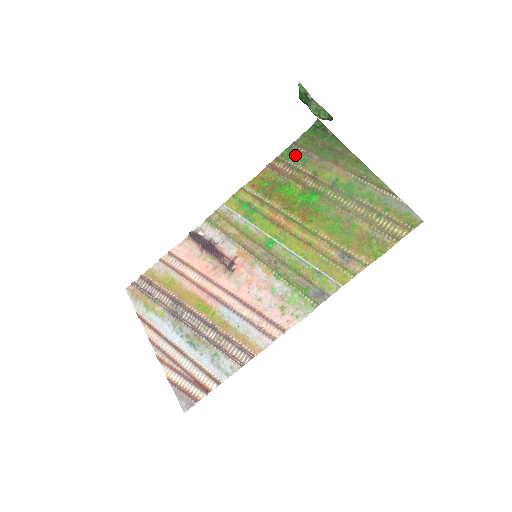
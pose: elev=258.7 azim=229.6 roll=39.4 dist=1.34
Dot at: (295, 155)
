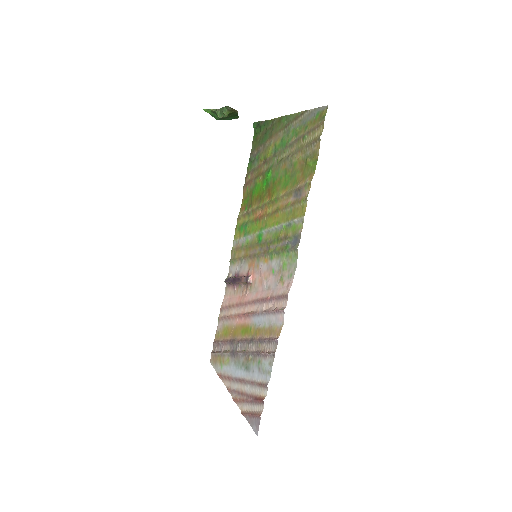
Dot at: (253, 161)
